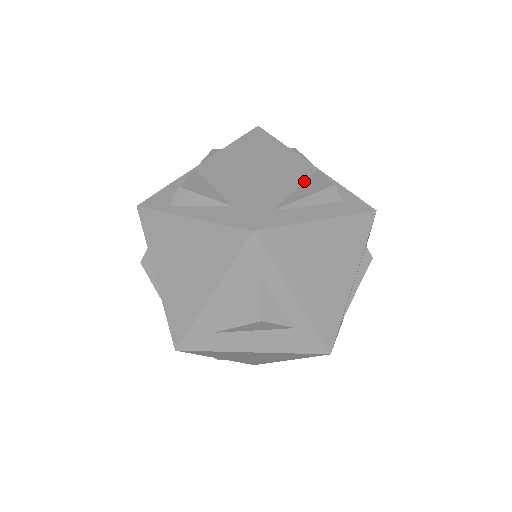
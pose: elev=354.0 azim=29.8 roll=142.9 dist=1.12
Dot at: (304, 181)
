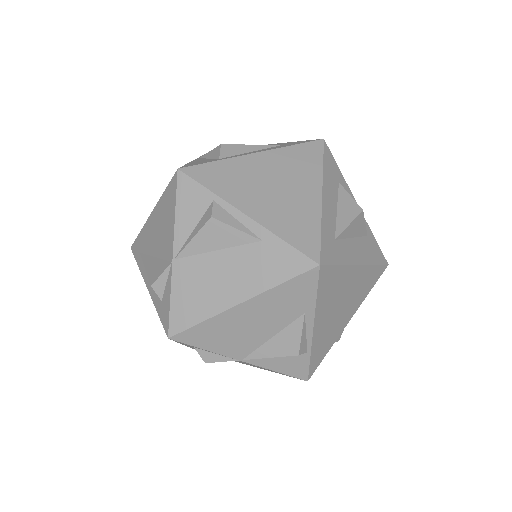
Dot at: occluded
